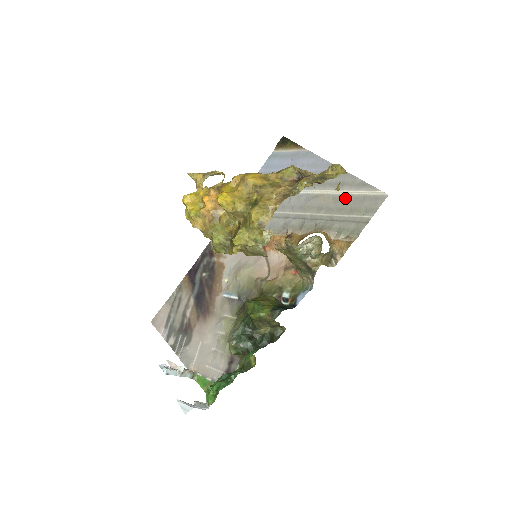
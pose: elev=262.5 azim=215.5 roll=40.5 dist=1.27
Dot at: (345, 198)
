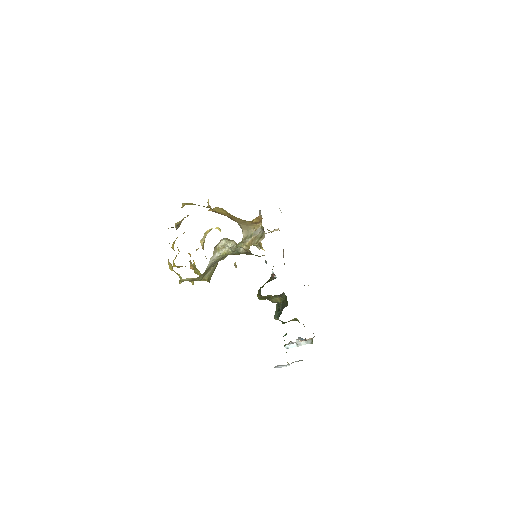
Dot at: occluded
